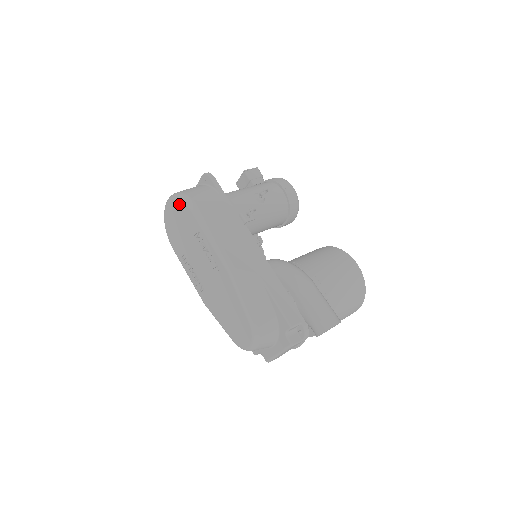
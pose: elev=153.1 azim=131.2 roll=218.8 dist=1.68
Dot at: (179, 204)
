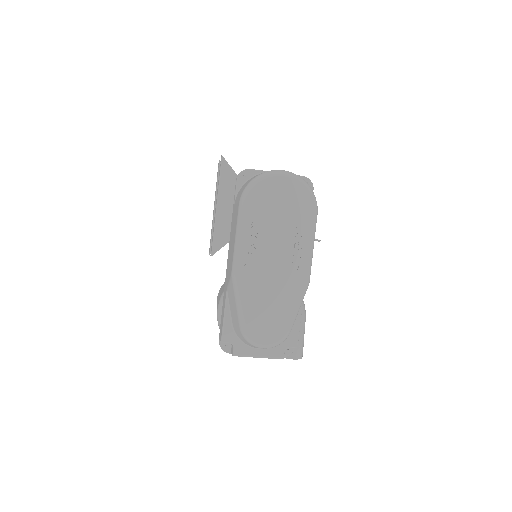
Dot at: (304, 193)
